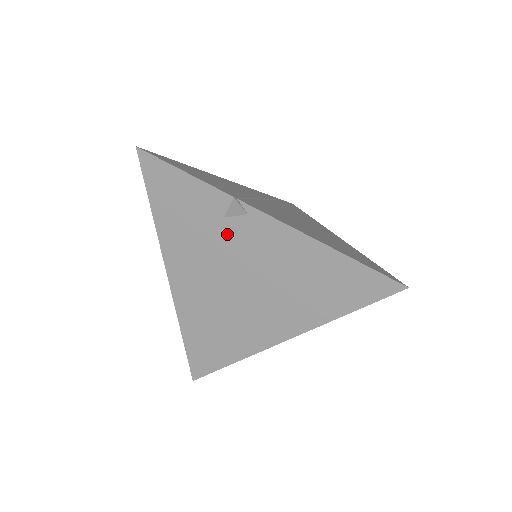
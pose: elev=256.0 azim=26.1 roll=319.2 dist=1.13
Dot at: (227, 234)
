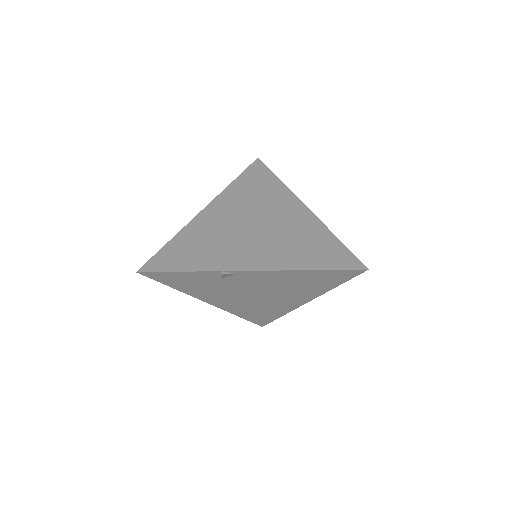
Dot at: (230, 283)
